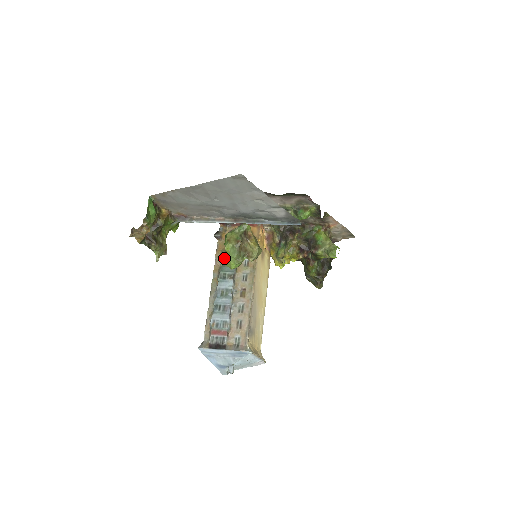
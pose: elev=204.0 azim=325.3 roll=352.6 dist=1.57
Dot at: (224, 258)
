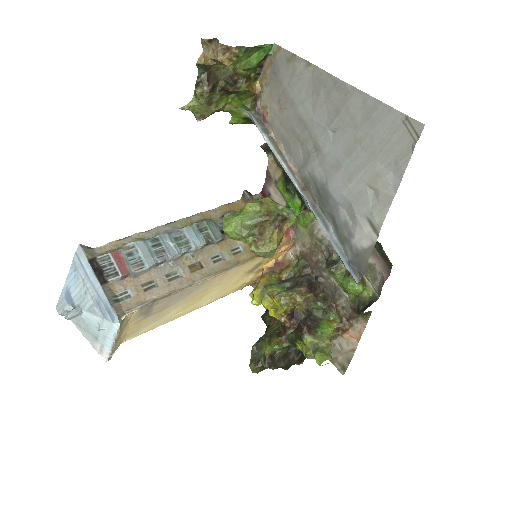
Dot at: occluded
